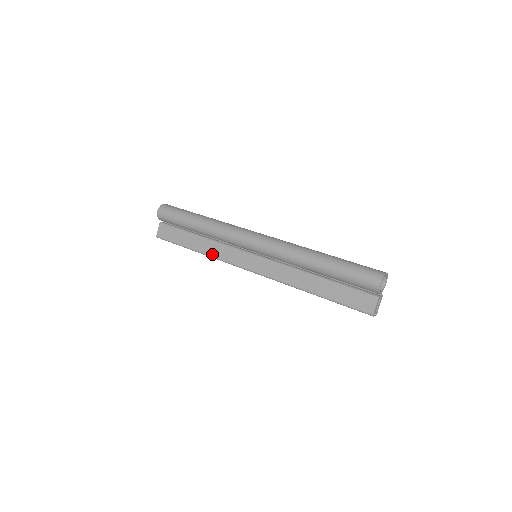
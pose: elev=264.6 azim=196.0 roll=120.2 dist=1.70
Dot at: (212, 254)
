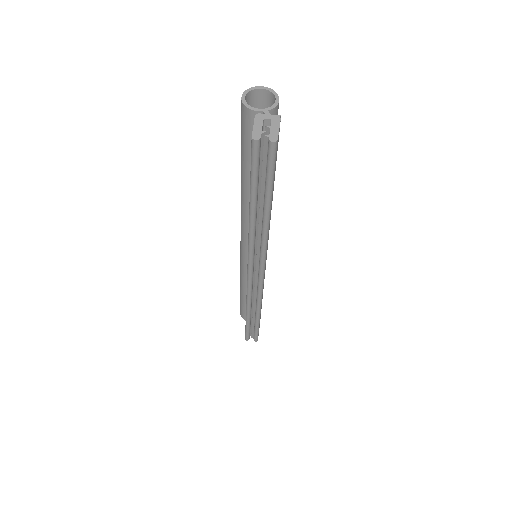
Dot at: (246, 300)
